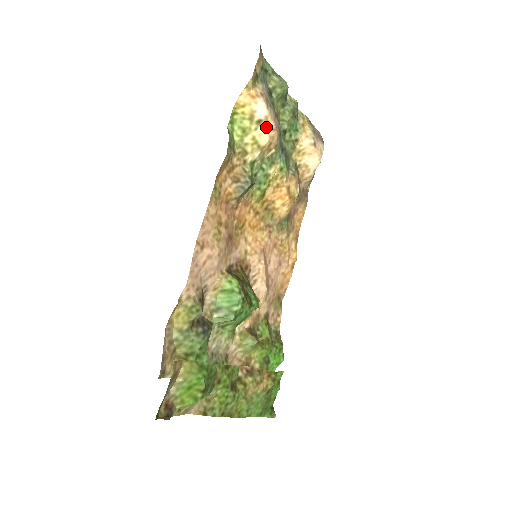
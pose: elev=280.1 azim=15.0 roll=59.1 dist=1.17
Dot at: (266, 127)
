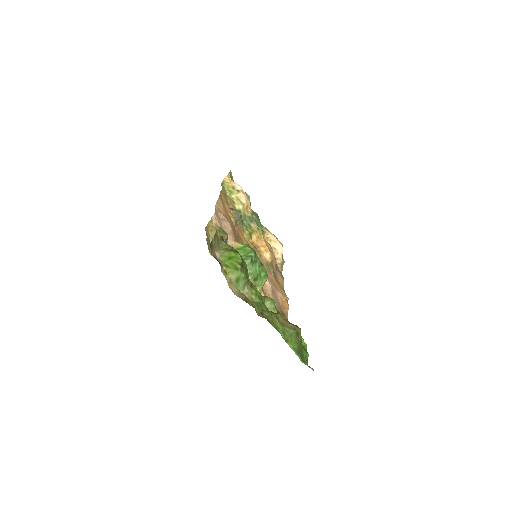
Dot at: (243, 195)
